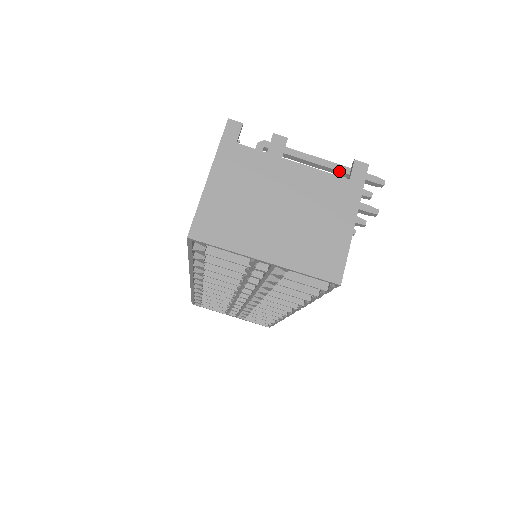
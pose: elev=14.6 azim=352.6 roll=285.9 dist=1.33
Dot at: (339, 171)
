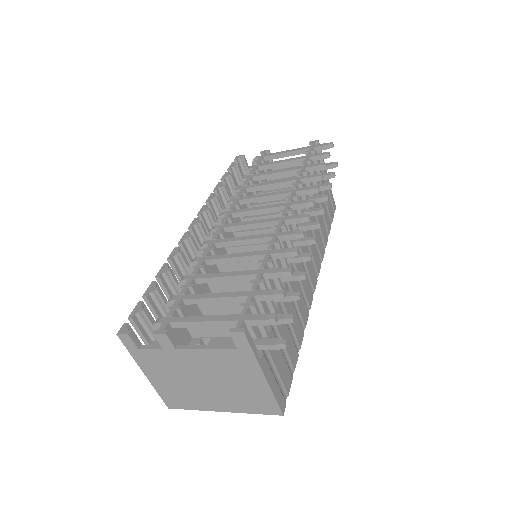
Dot at: occluded
